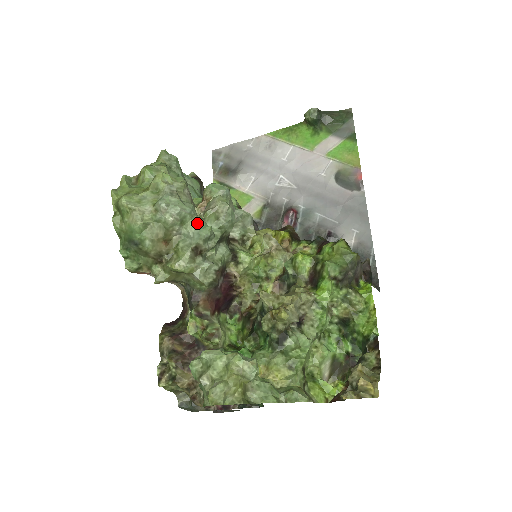
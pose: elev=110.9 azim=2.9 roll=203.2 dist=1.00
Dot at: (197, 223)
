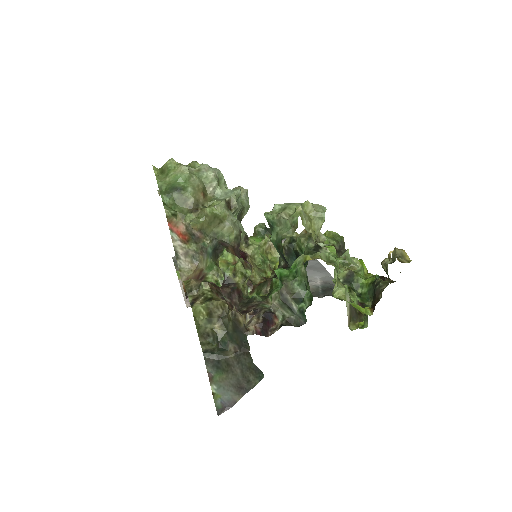
Dot at: (227, 189)
